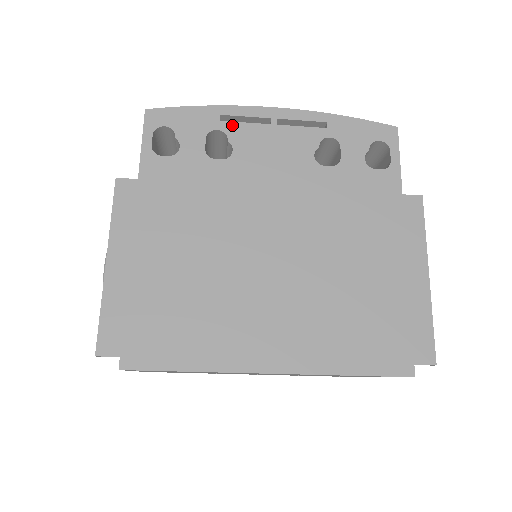
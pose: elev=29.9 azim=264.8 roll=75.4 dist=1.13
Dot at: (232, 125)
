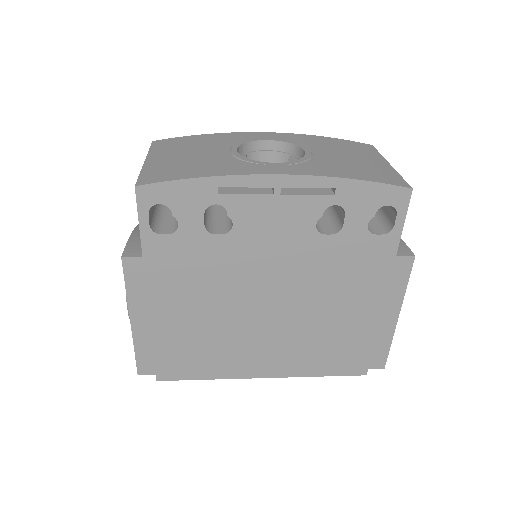
Dot at: (231, 198)
